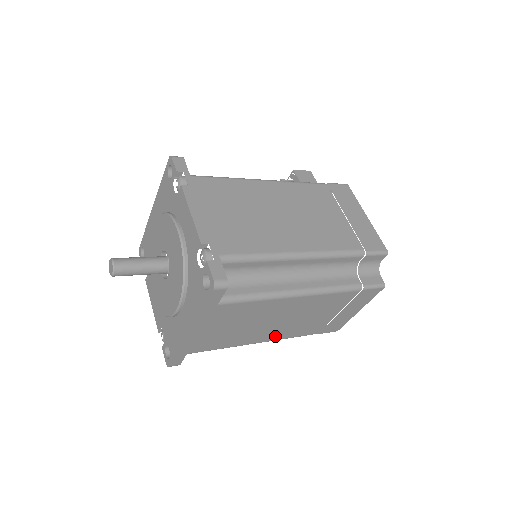
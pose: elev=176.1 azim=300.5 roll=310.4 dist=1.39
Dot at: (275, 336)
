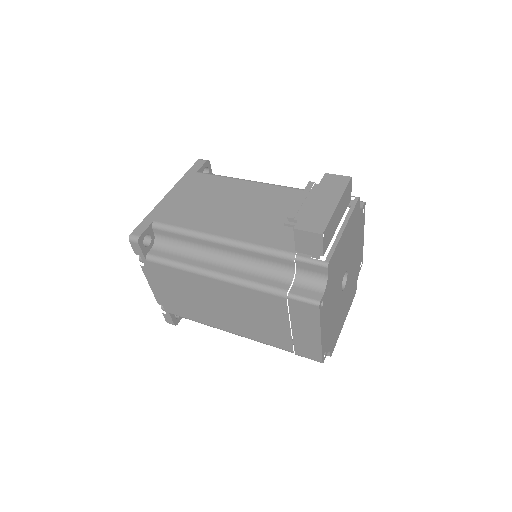
Dot at: occluded
